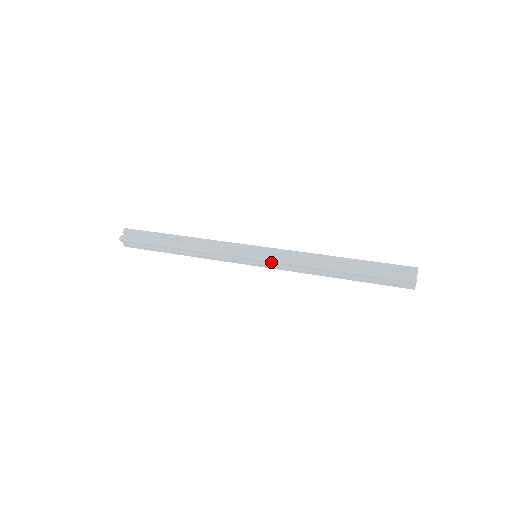
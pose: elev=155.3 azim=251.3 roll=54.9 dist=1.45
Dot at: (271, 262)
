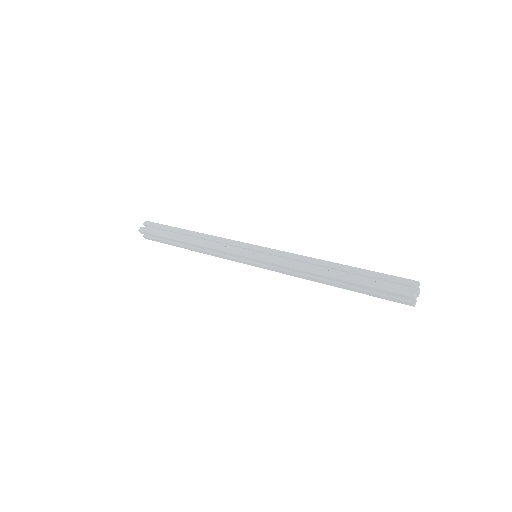
Dot at: (267, 263)
